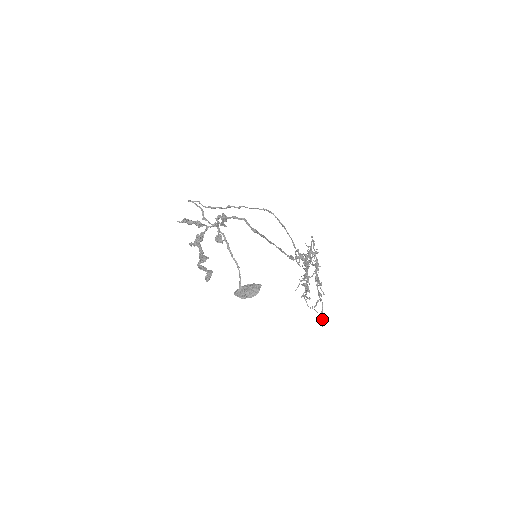
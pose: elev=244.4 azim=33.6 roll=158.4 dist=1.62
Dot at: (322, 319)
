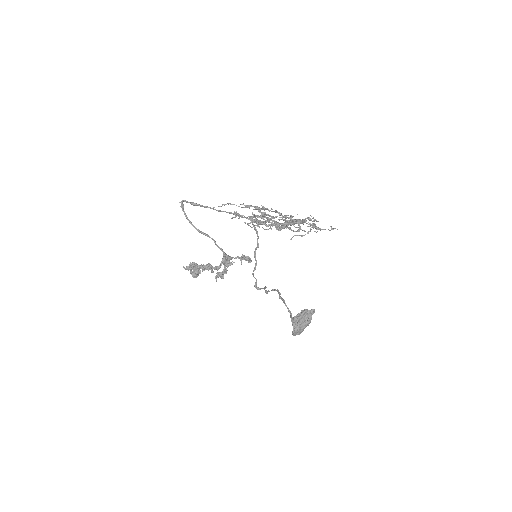
Dot at: (258, 224)
